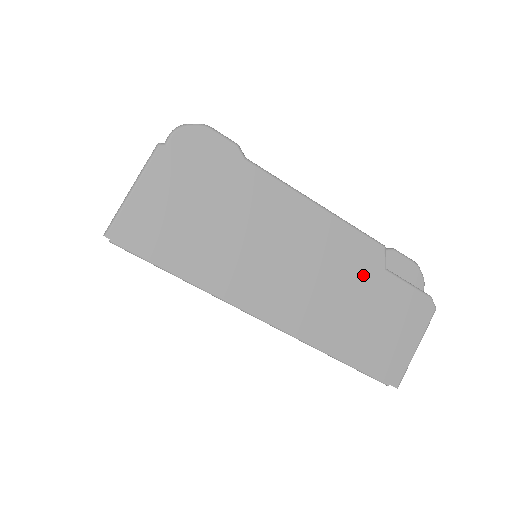
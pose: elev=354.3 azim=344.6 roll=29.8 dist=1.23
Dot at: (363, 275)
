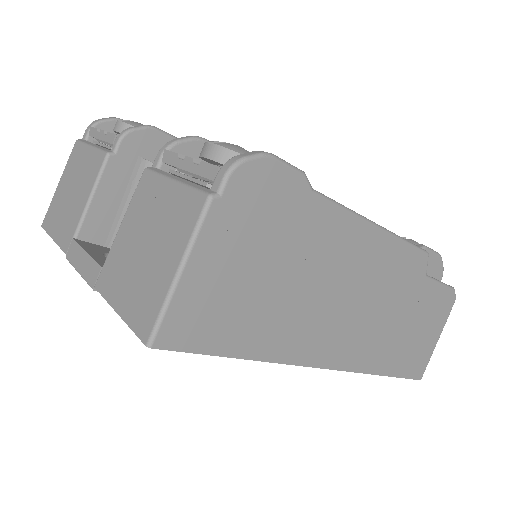
Dot at: (409, 289)
